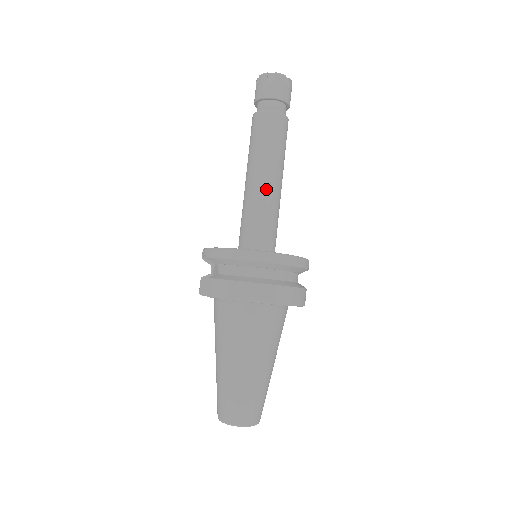
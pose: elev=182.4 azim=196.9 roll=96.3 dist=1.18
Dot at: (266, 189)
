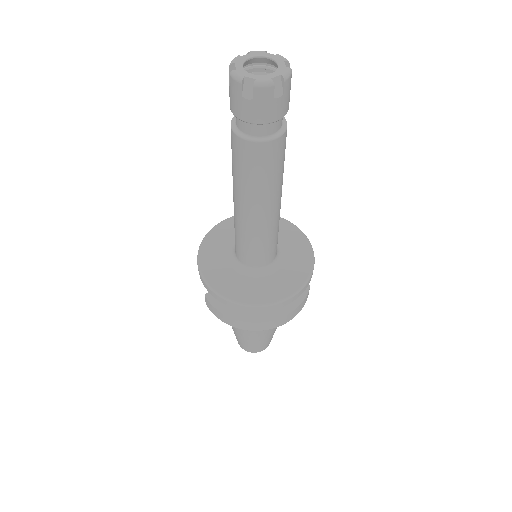
Dot at: (256, 224)
